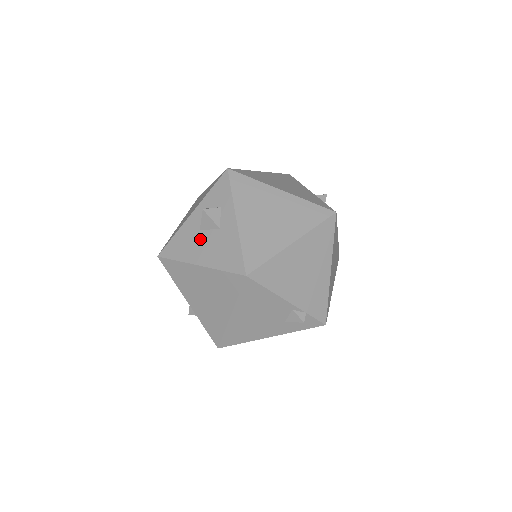
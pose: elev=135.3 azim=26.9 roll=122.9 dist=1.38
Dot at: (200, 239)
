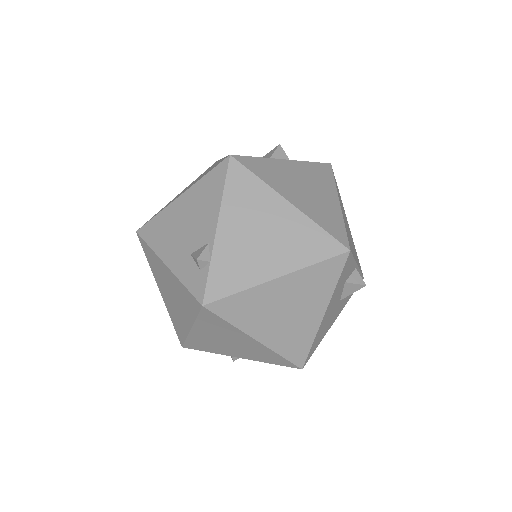
Dot at: occluded
